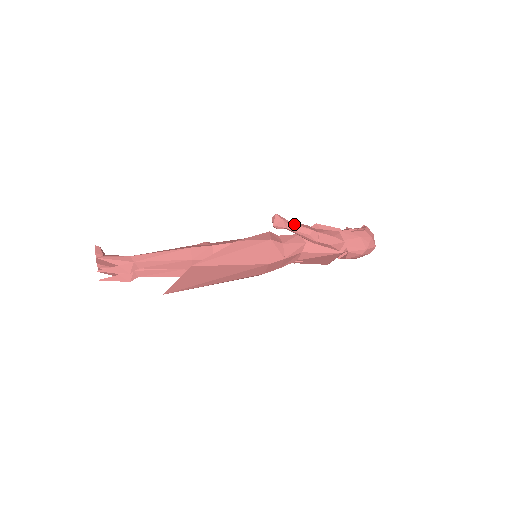
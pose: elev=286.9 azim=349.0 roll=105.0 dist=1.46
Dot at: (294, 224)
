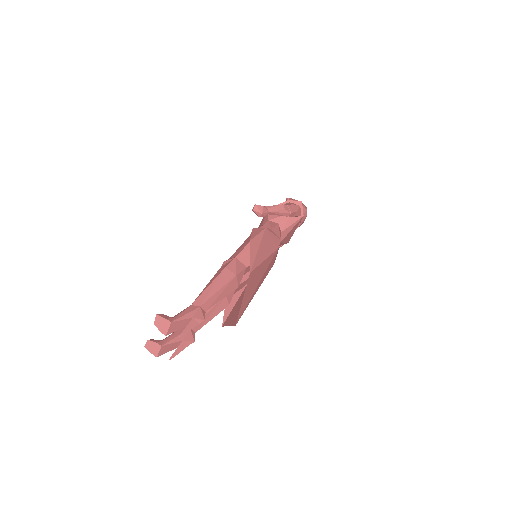
Dot at: (270, 207)
